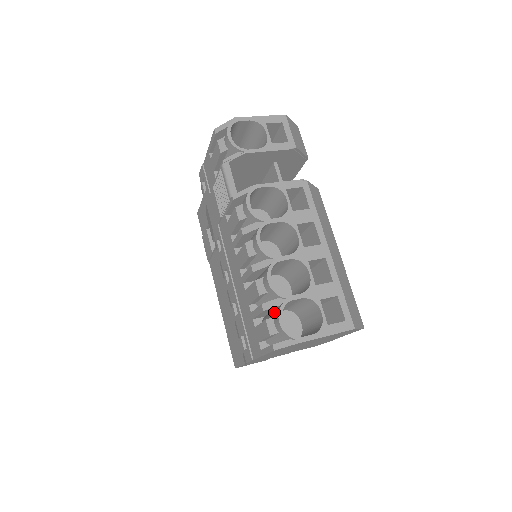
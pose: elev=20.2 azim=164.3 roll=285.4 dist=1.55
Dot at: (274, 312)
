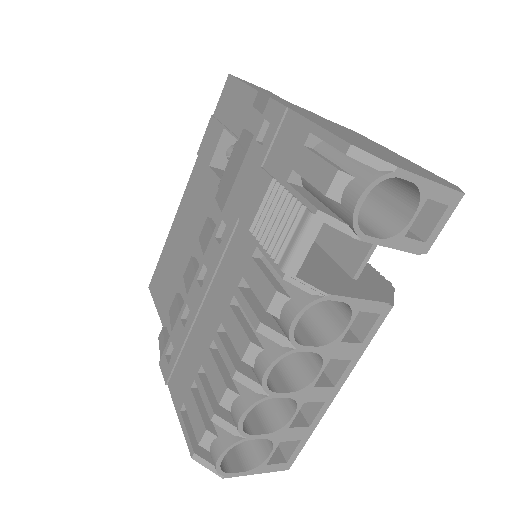
Dot at: (222, 427)
